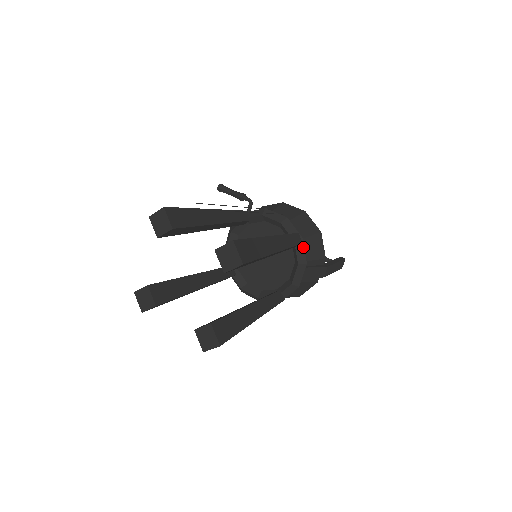
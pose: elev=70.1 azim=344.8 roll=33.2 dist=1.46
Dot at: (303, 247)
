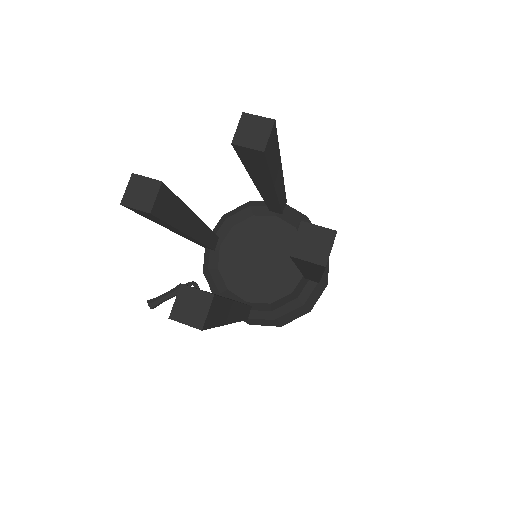
Dot at: (290, 207)
